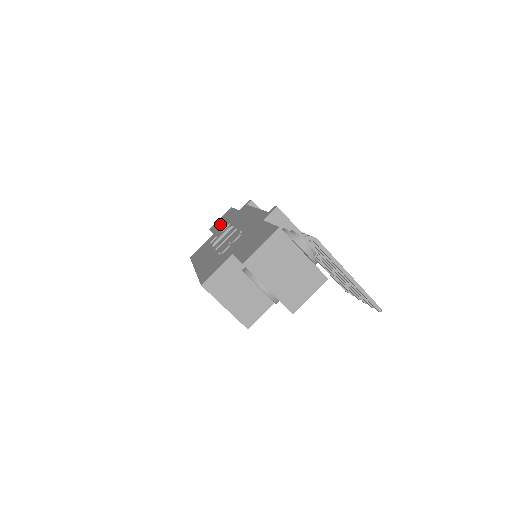
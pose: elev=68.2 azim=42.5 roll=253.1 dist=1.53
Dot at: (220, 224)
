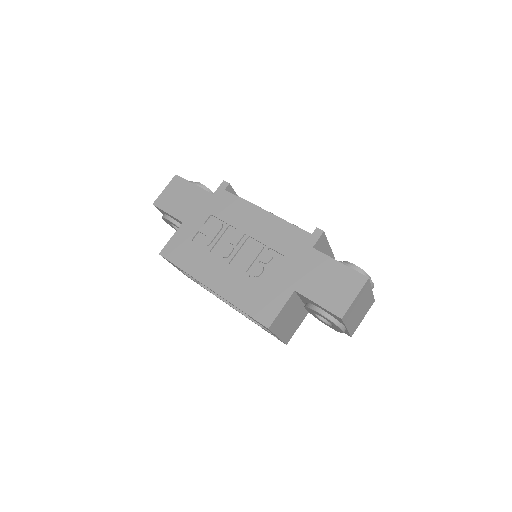
Dot at: (183, 206)
